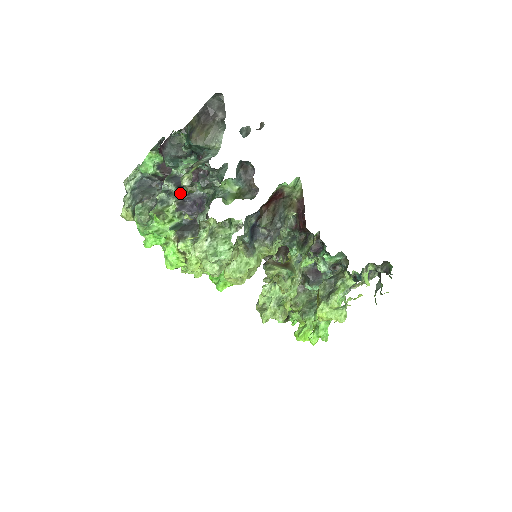
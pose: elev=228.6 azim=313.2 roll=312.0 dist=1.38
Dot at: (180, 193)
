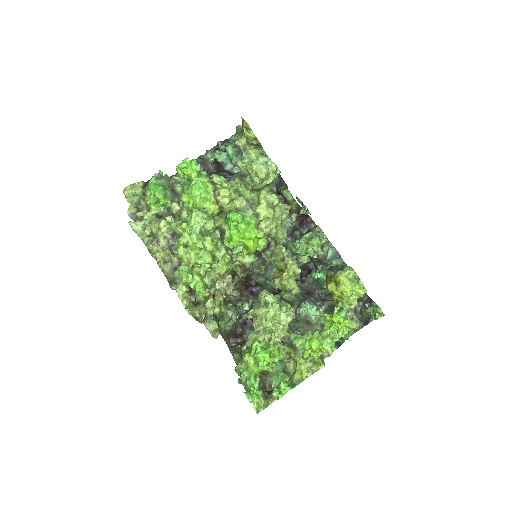
Dot at: occluded
